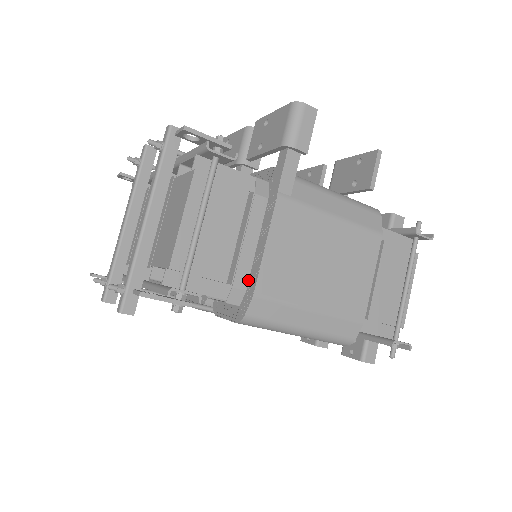
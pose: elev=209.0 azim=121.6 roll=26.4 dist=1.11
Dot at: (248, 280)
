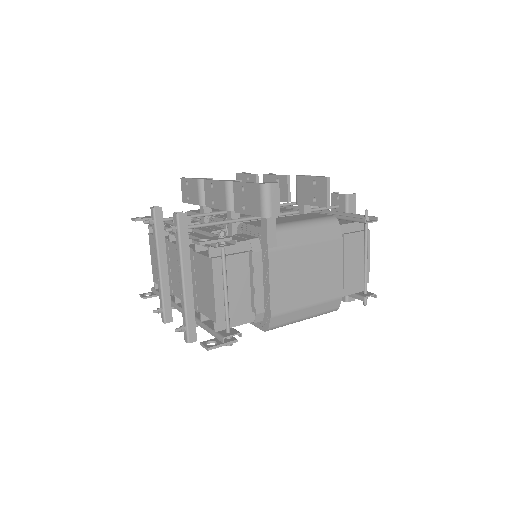
Dot at: (264, 305)
